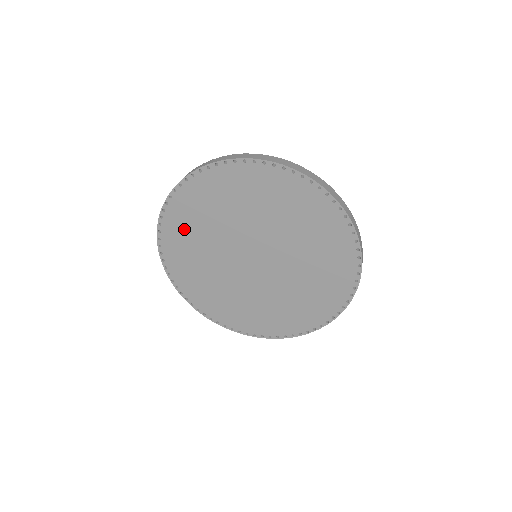
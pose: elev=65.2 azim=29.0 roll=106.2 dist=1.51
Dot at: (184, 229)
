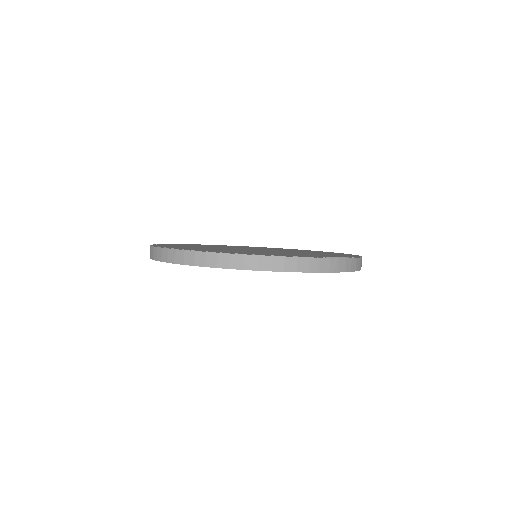
Dot at: occluded
